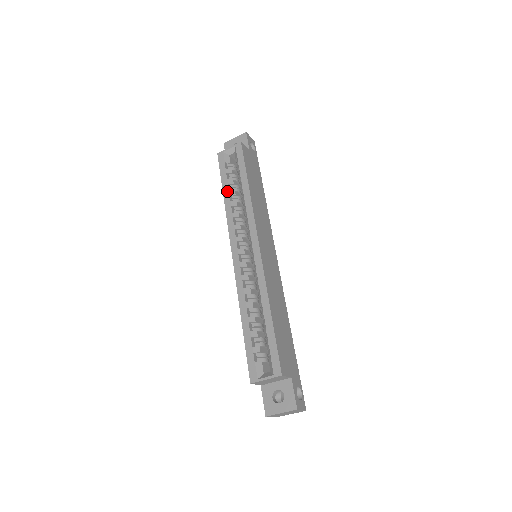
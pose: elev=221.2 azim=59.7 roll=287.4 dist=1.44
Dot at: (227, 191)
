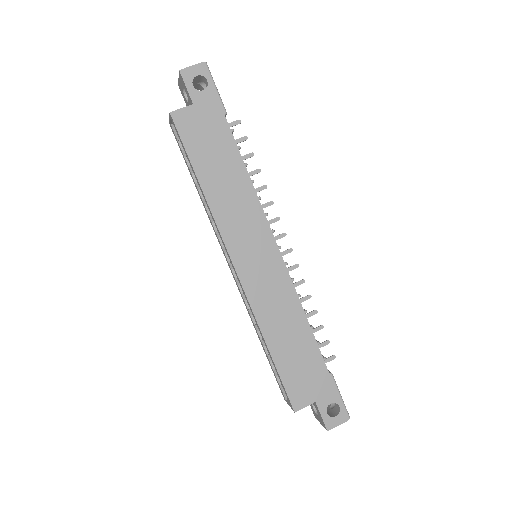
Dot at: (195, 184)
